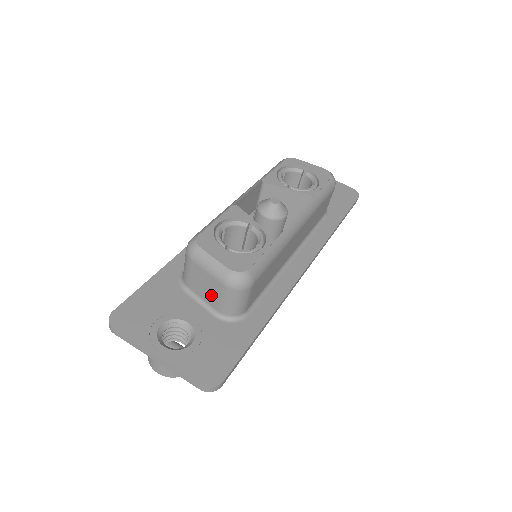
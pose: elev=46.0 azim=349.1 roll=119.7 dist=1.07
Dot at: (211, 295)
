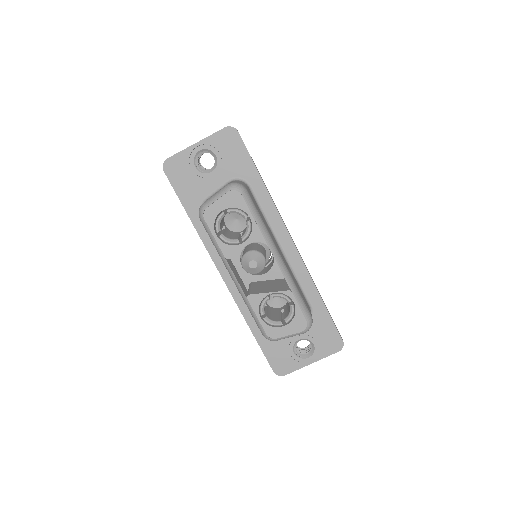
Dot at: occluded
